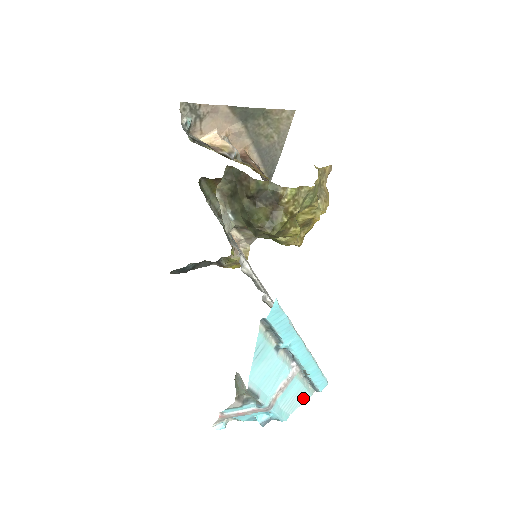
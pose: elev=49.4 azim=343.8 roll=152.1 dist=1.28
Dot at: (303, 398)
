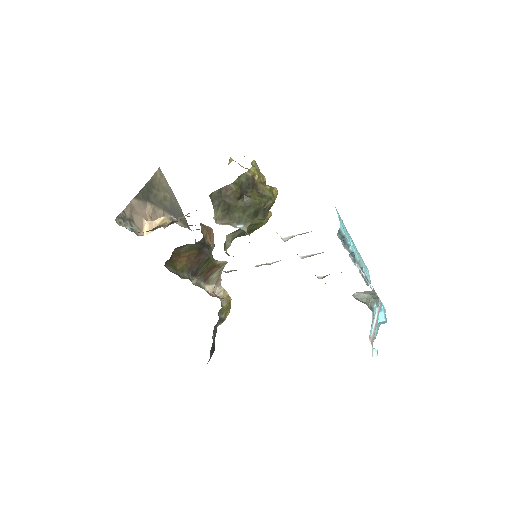
Dot at: occluded
